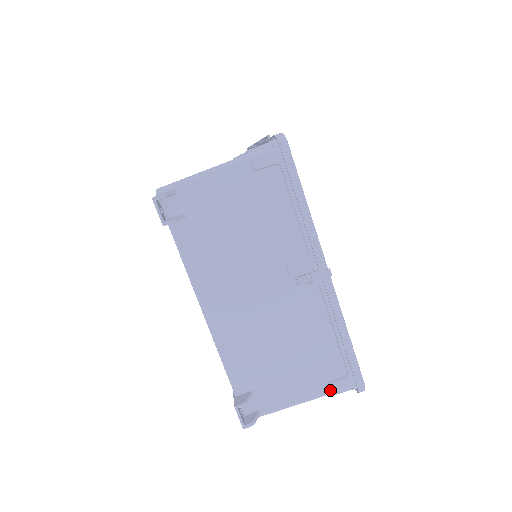
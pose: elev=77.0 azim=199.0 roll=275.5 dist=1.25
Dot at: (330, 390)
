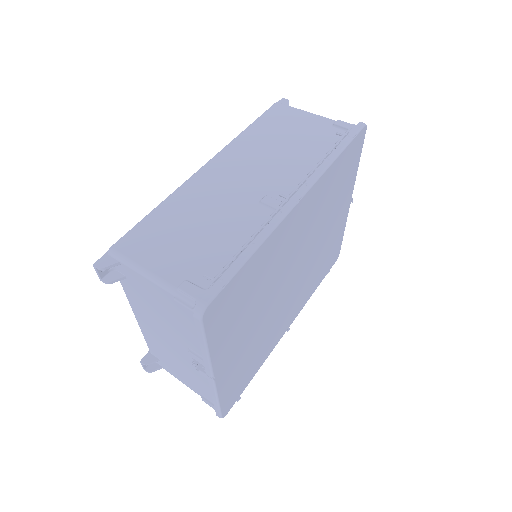
Dot at: (202, 400)
